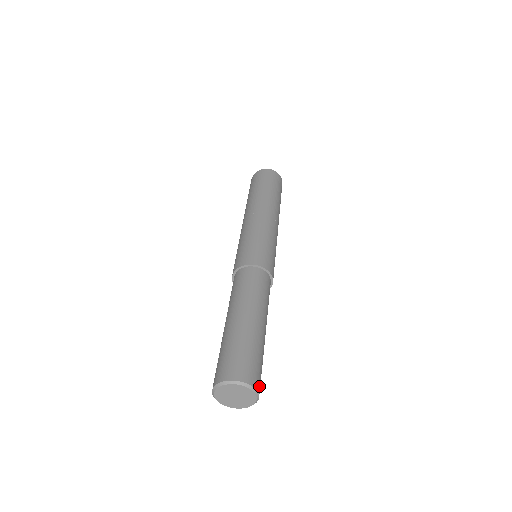
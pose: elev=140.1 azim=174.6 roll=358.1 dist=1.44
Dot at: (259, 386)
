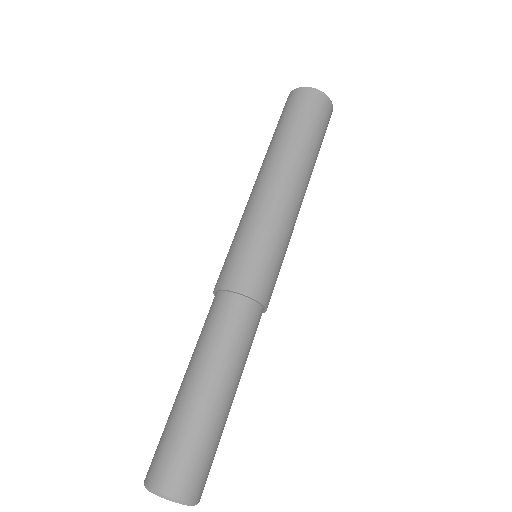
Dot at: (202, 491)
